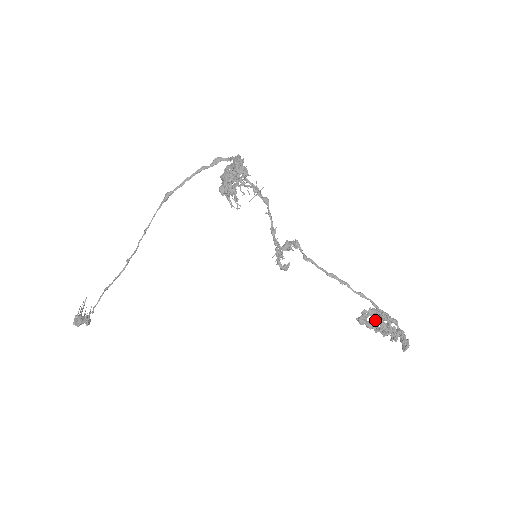
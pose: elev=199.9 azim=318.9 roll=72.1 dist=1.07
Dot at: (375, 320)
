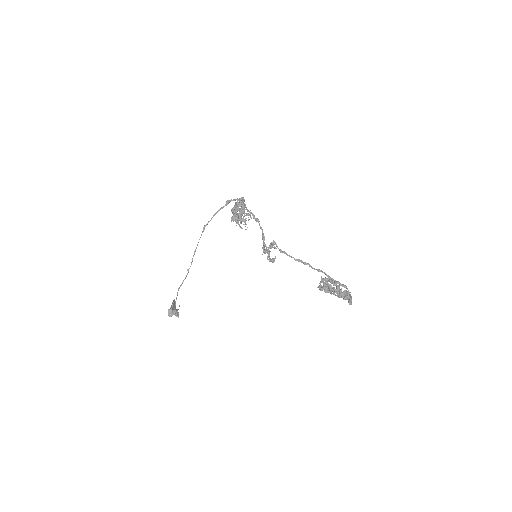
Dot at: (325, 285)
